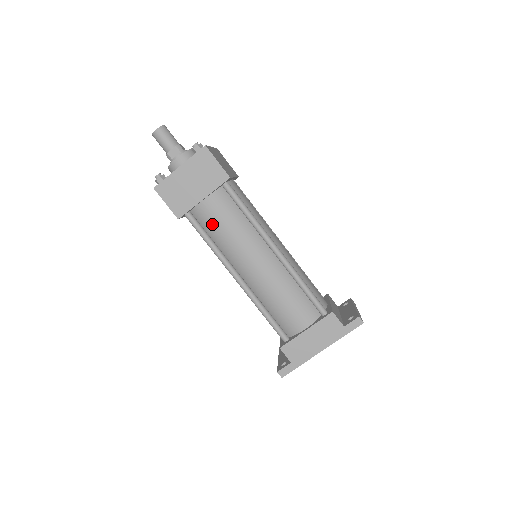
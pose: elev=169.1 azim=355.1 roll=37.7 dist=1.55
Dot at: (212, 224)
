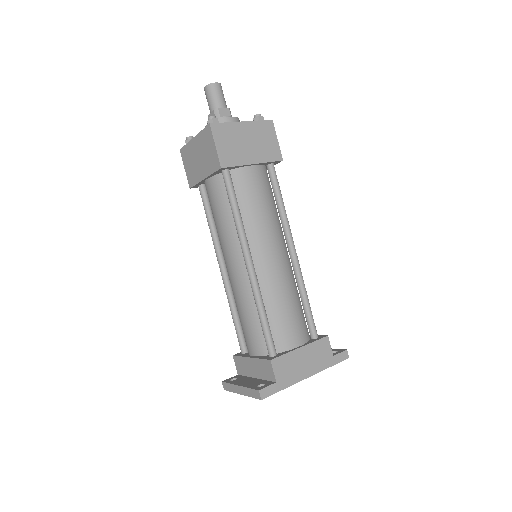
Dot at: (248, 194)
